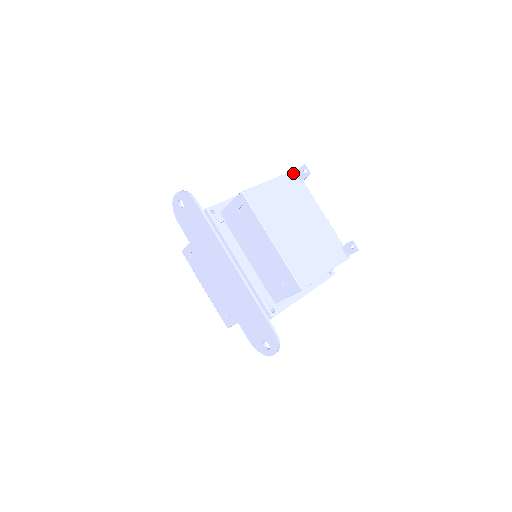
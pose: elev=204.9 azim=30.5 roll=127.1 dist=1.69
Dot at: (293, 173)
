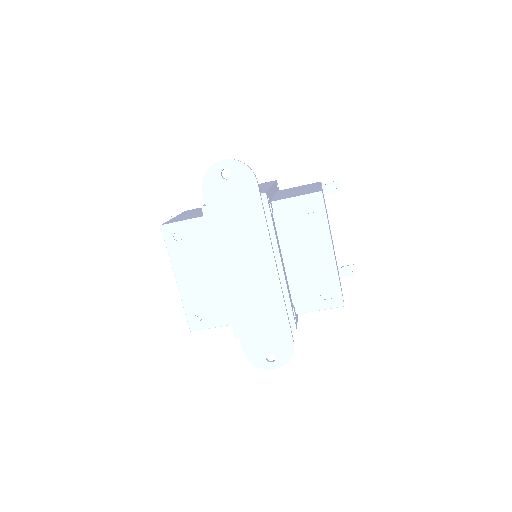
Dot at: (322, 184)
